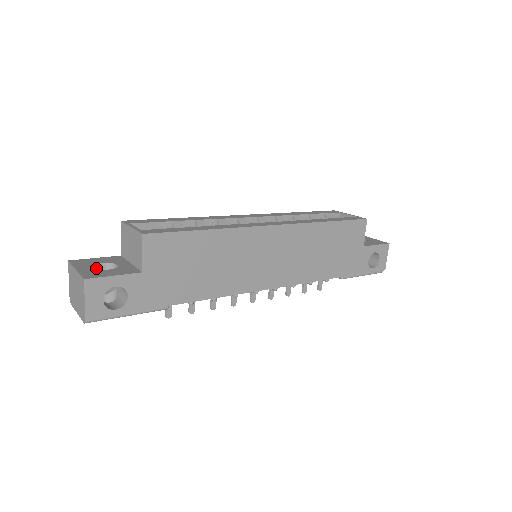
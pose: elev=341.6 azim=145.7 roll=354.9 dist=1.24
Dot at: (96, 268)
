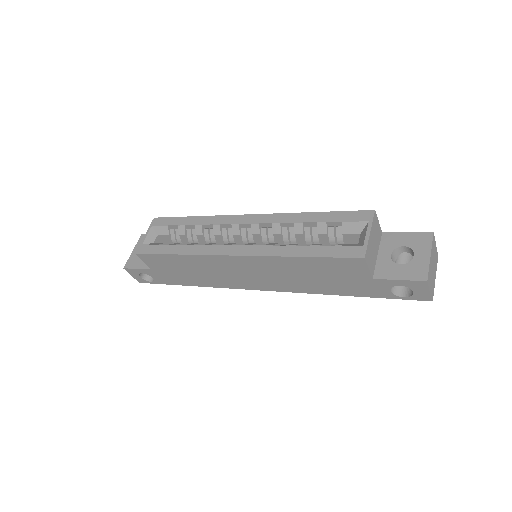
Dot at: occluded
